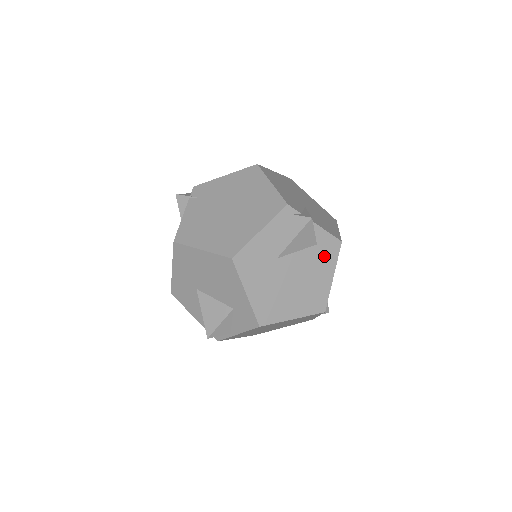
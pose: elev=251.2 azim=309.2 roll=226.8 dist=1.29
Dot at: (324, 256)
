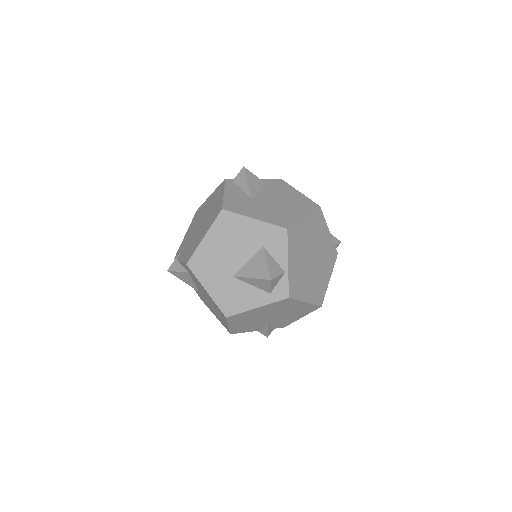
Dot at: (280, 187)
